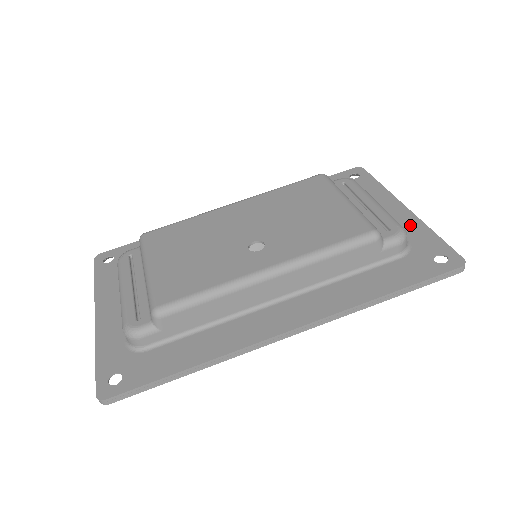
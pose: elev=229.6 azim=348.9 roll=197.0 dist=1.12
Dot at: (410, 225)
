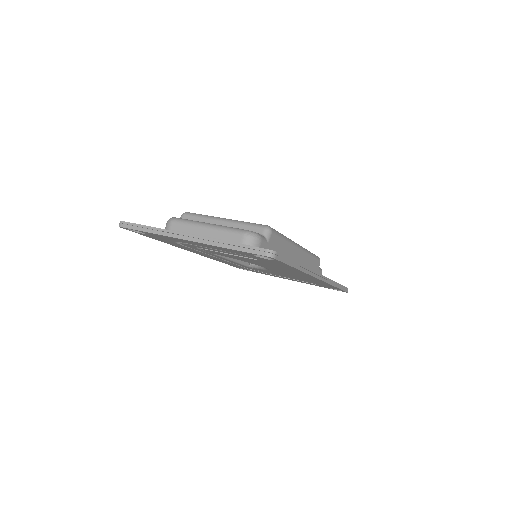
Dot at: occluded
